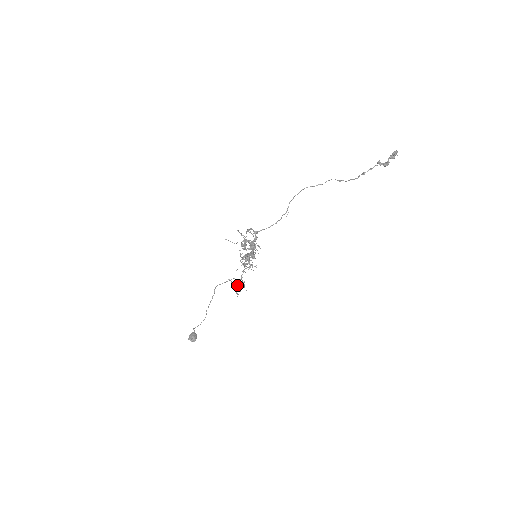
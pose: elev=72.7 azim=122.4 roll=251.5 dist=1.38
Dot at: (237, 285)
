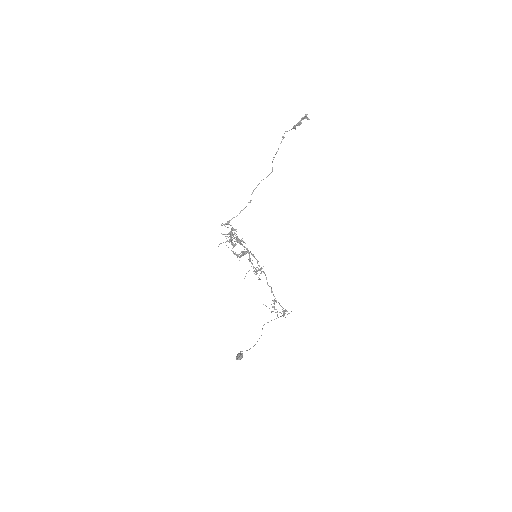
Dot at: (273, 307)
